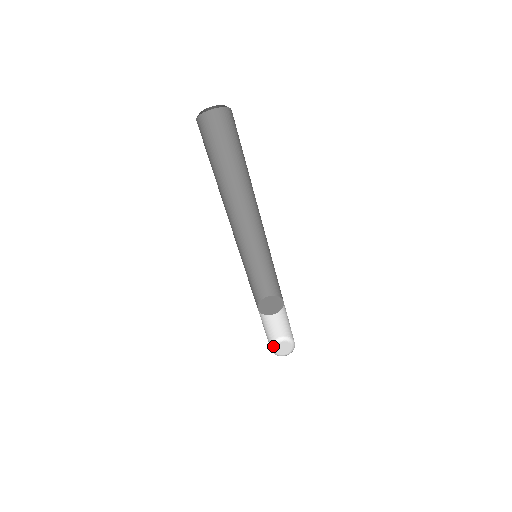
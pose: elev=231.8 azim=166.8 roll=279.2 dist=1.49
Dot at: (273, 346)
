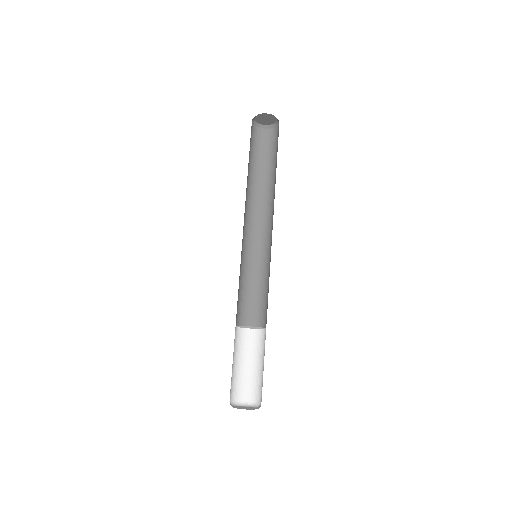
Dot at: (231, 405)
